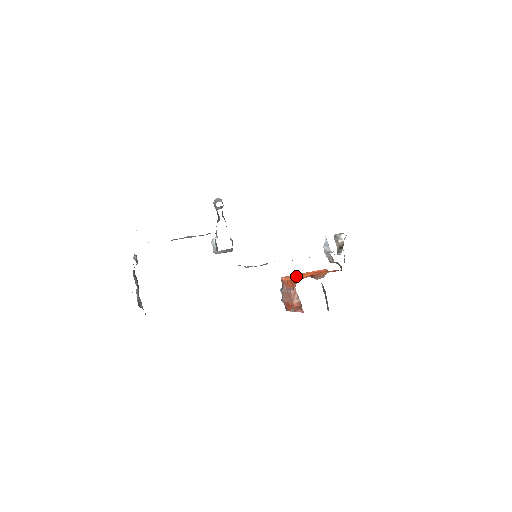
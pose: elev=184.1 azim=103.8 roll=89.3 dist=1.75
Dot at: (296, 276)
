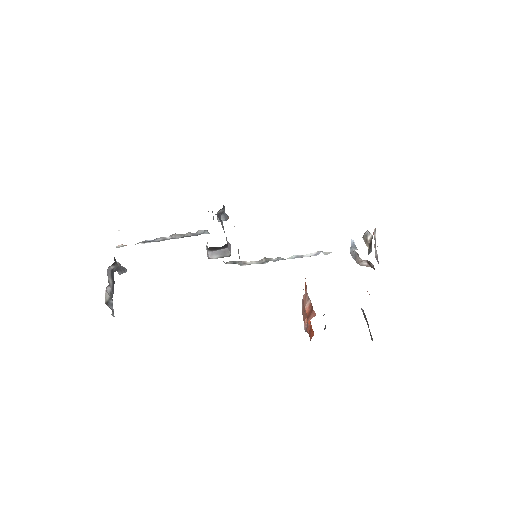
Dot at: occluded
